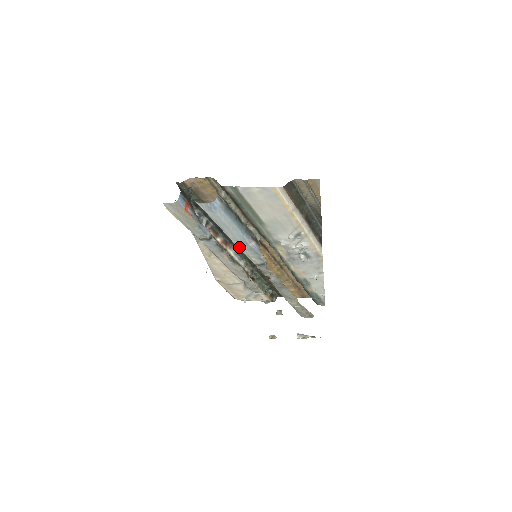
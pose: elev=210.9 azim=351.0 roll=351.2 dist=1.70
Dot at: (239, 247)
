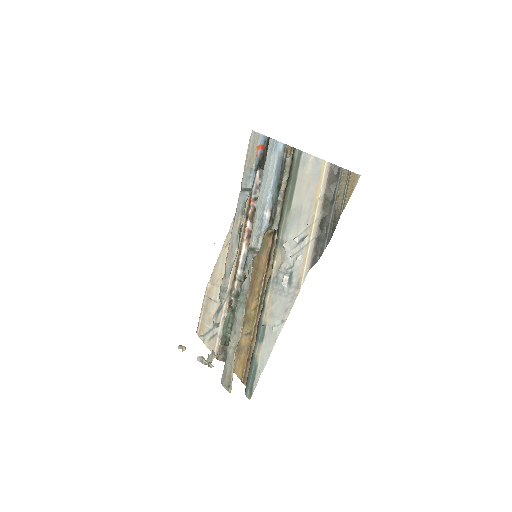
Dot at: (256, 214)
